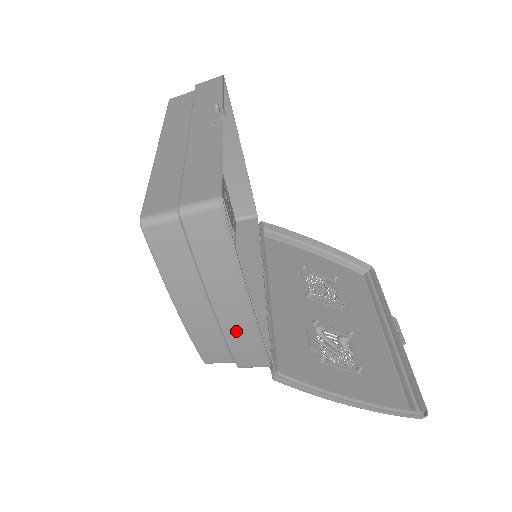
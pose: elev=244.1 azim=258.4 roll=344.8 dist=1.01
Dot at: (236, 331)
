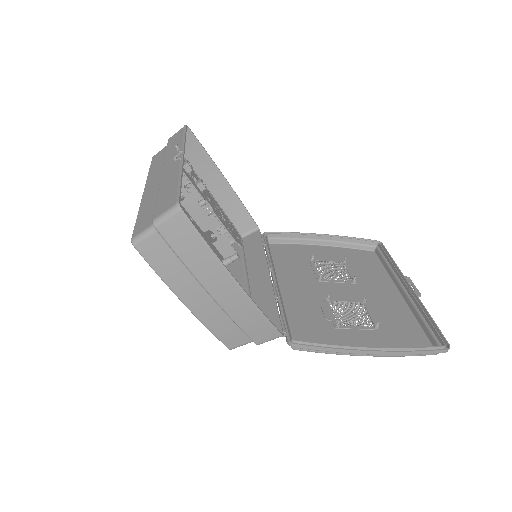
Dot at: (237, 309)
